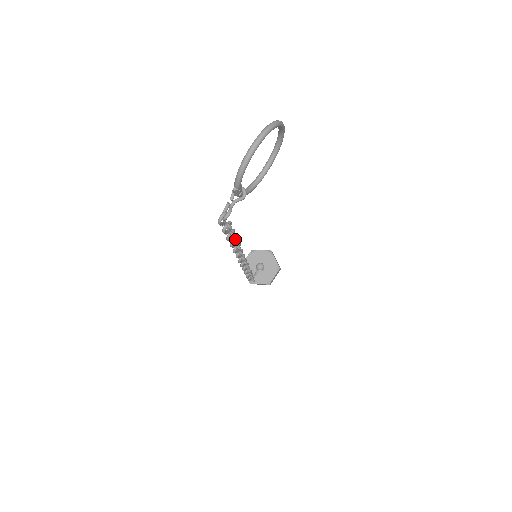
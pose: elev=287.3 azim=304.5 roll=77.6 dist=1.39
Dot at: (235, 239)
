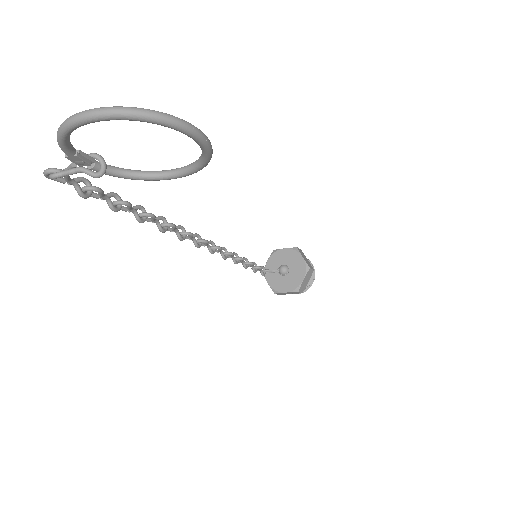
Dot at: (137, 214)
